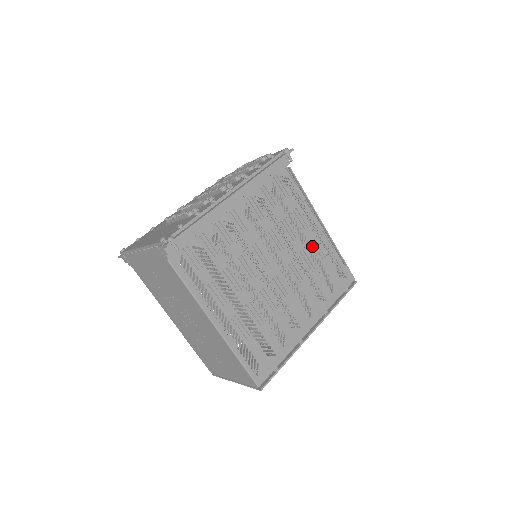
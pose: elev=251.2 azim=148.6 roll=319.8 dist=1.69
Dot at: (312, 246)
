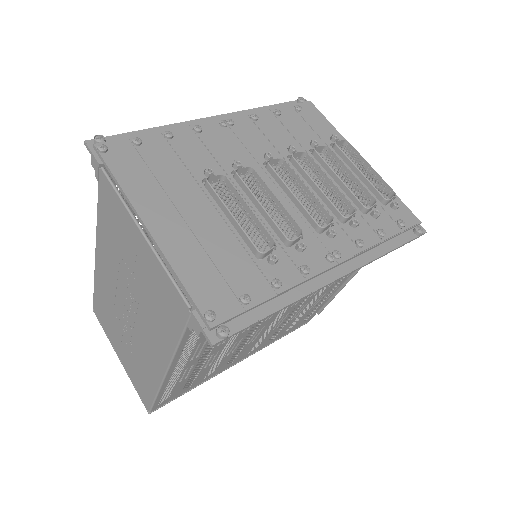
Dot at: (318, 298)
